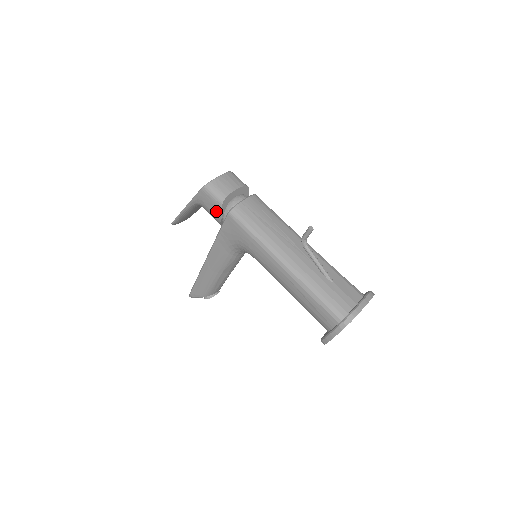
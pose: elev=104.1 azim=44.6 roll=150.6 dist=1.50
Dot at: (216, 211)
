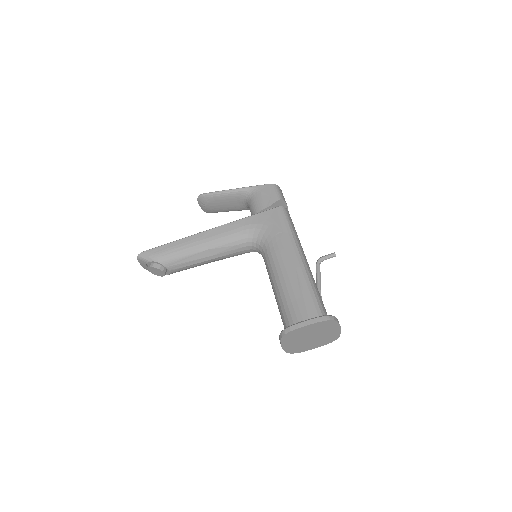
Dot at: (268, 201)
